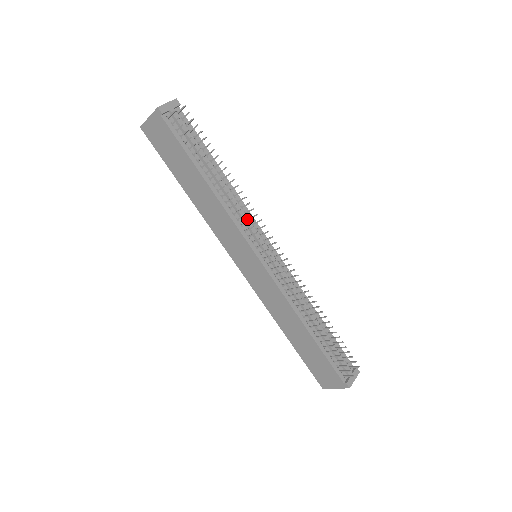
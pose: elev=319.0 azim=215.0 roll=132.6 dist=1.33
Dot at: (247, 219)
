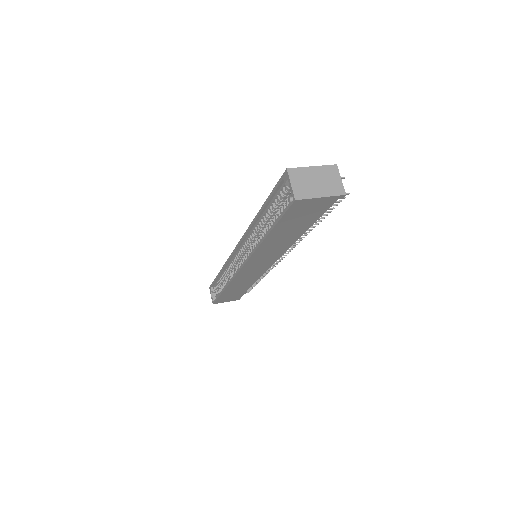
Dot at: occluded
